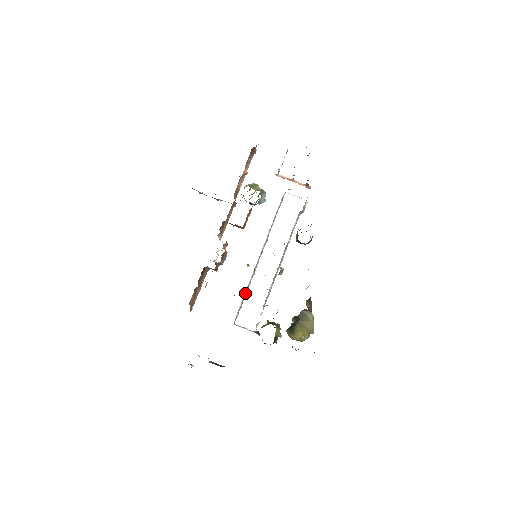
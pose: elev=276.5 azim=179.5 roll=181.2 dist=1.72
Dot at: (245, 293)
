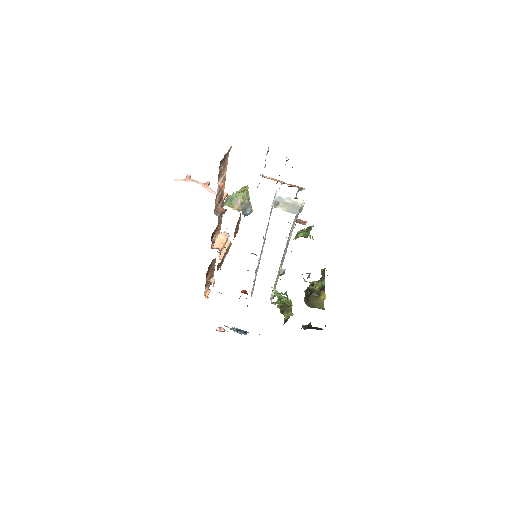
Dot at: occluded
